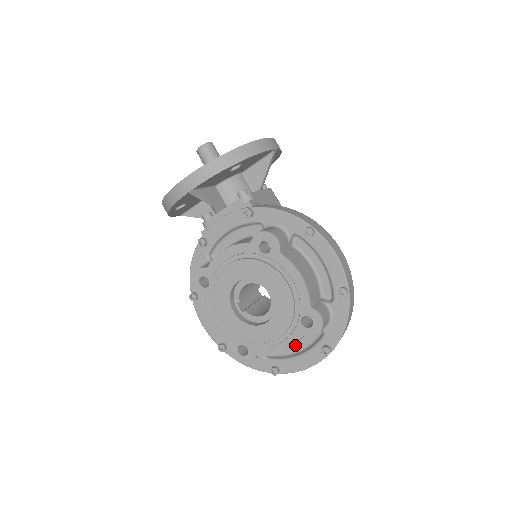
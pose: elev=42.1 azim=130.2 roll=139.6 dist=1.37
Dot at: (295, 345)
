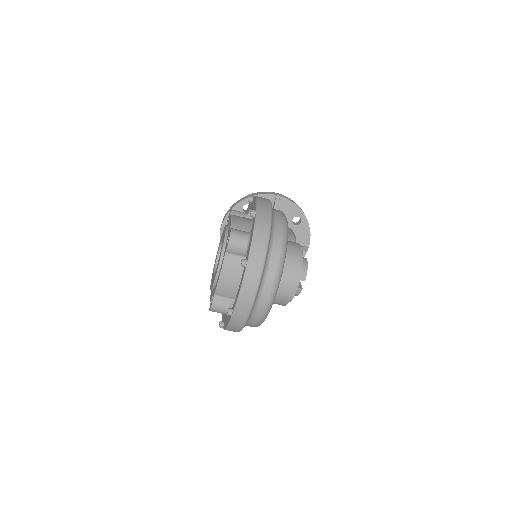
Dot at: occluded
